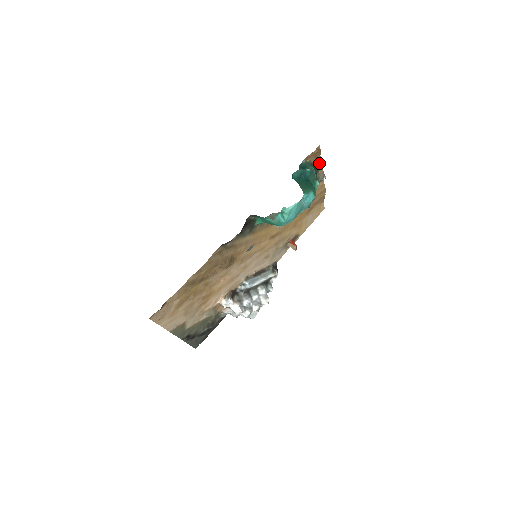
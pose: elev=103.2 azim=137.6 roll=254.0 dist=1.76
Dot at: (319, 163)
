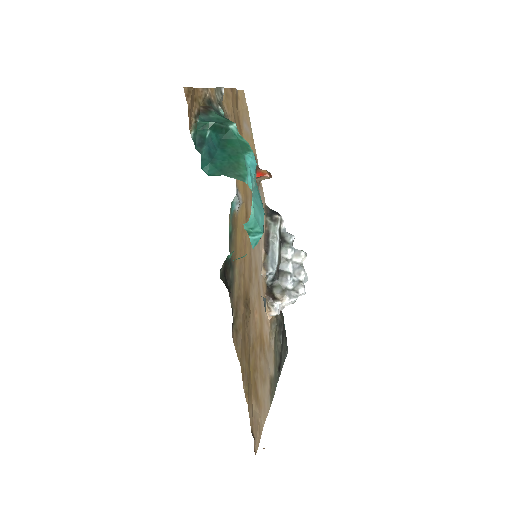
Dot at: (202, 94)
